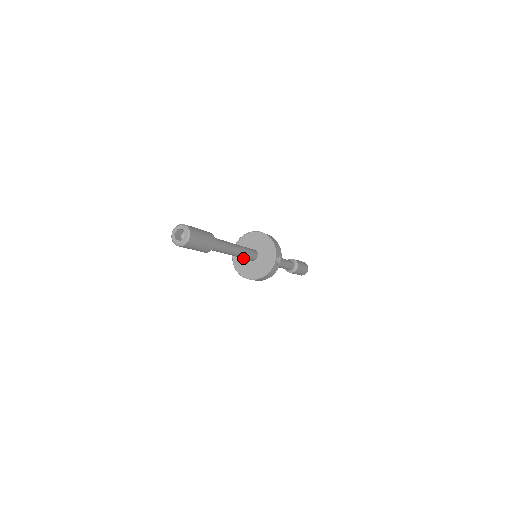
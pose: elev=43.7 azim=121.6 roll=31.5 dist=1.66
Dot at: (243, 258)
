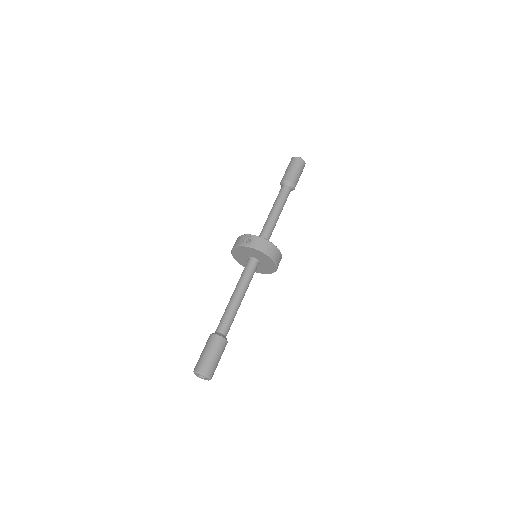
Dot at: (243, 258)
